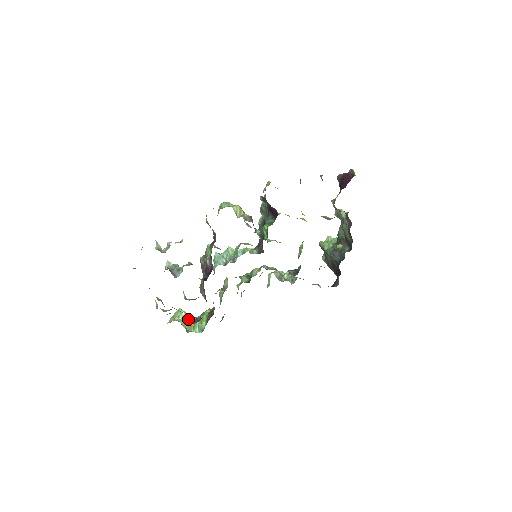
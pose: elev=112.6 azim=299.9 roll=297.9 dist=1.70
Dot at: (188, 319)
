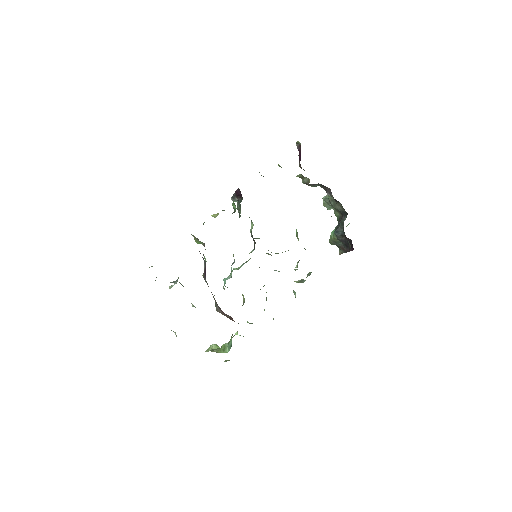
Dot at: (218, 348)
